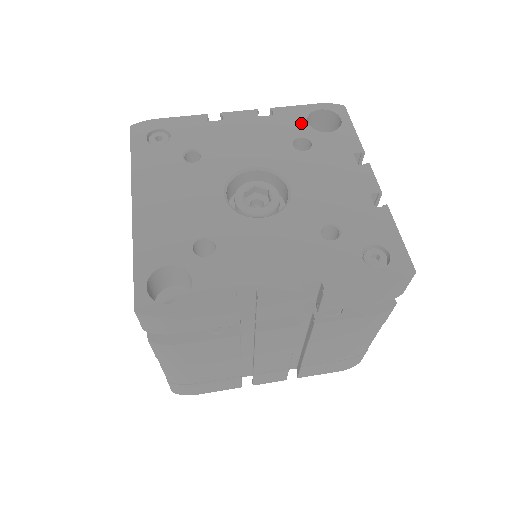
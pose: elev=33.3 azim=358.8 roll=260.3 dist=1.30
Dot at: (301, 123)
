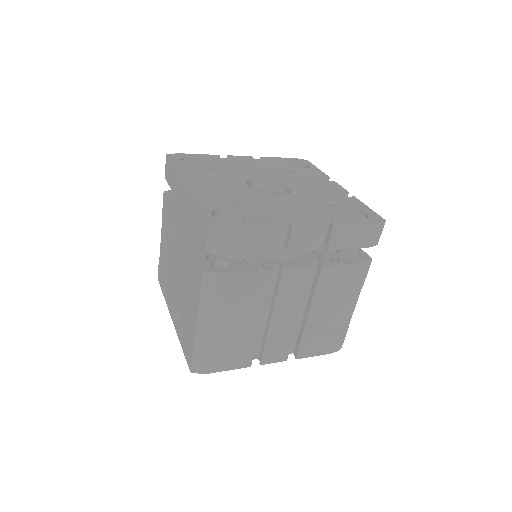
Dot at: (283, 164)
